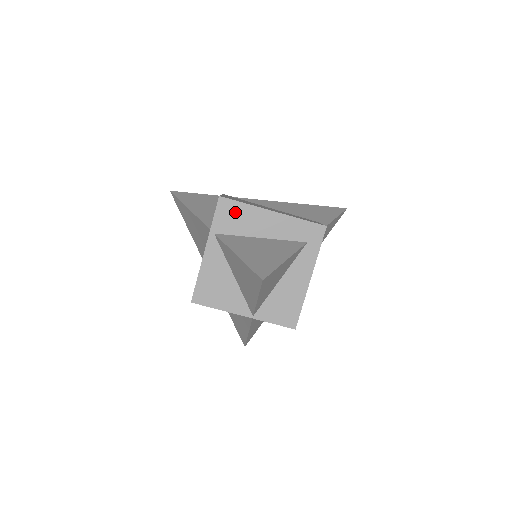
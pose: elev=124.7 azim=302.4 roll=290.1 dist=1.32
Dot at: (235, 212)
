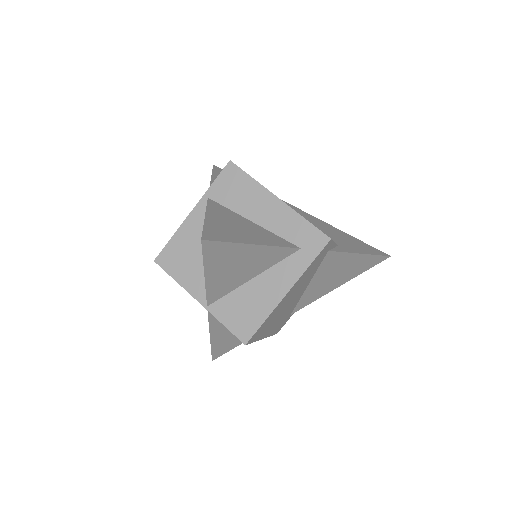
Dot at: (238, 183)
